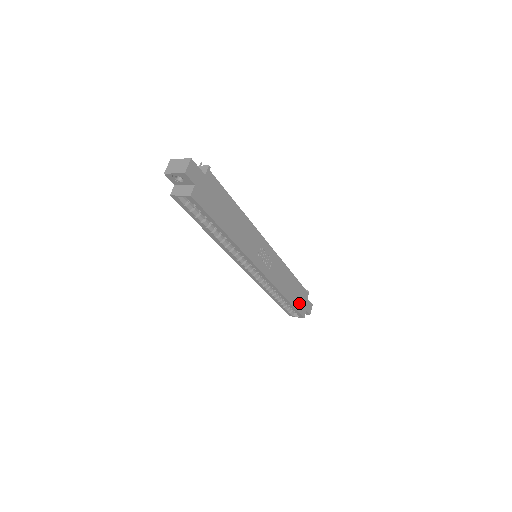
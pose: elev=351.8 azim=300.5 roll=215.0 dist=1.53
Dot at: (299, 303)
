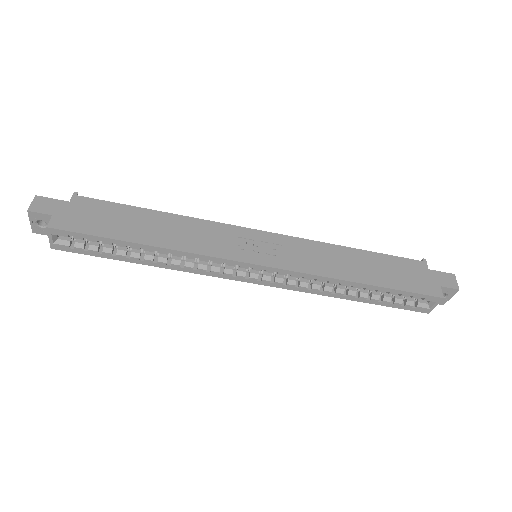
Dot at: (407, 281)
